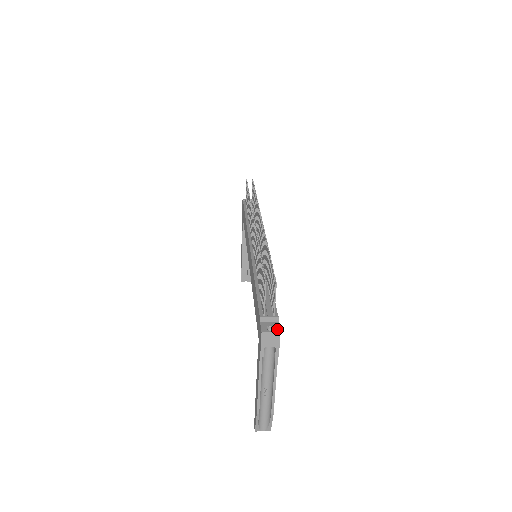
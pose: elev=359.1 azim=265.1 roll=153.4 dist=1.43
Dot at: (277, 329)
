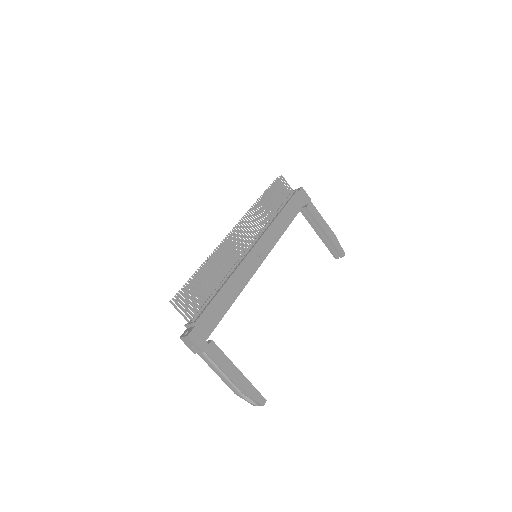
Dot at: (188, 333)
